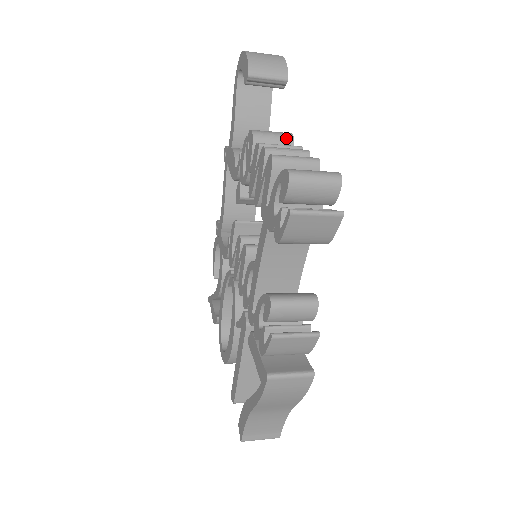
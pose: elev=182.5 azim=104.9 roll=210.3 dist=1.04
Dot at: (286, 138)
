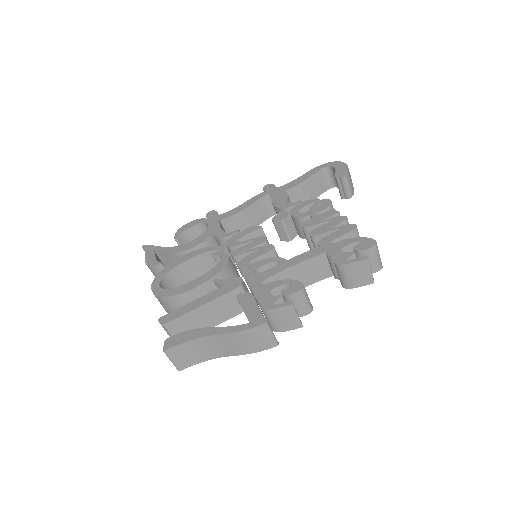
Dot at: occluded
